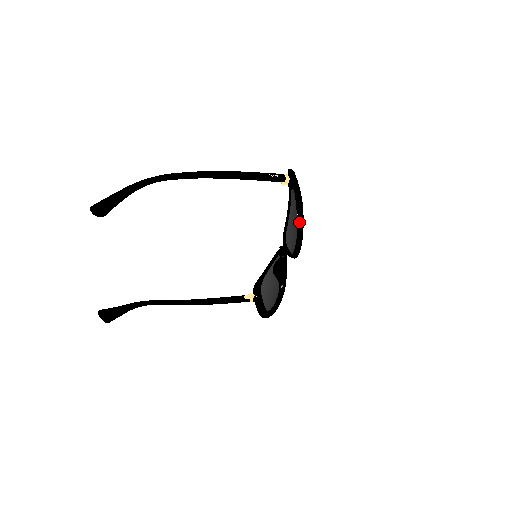
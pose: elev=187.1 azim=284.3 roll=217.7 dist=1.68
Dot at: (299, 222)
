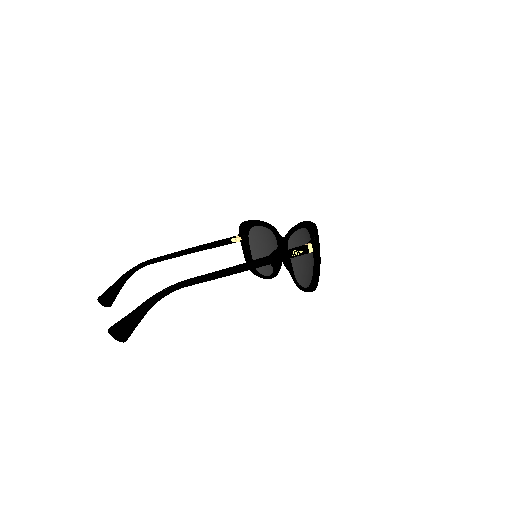
Dot at: (312, 291)
